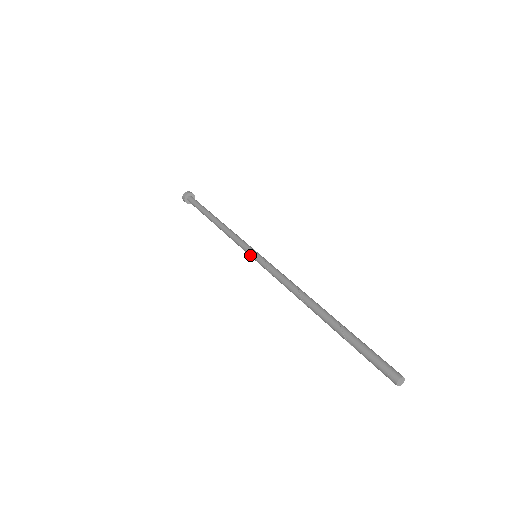
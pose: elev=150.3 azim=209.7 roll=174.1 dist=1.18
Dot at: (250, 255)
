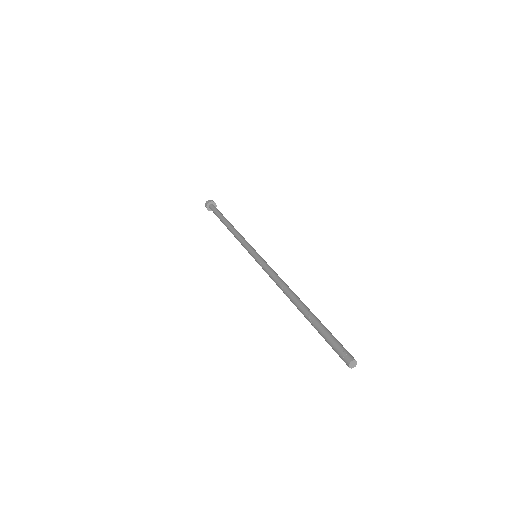
Dot at: occluded
